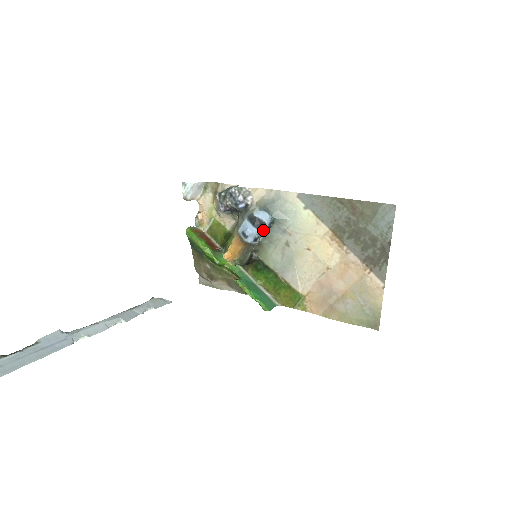
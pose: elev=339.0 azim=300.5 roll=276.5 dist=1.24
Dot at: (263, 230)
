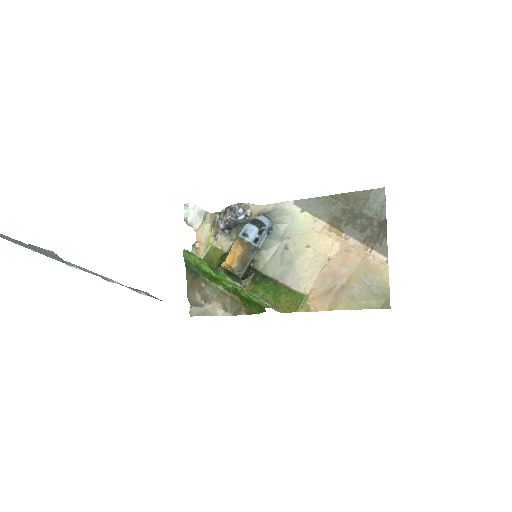
Dot at: (262, 233)
